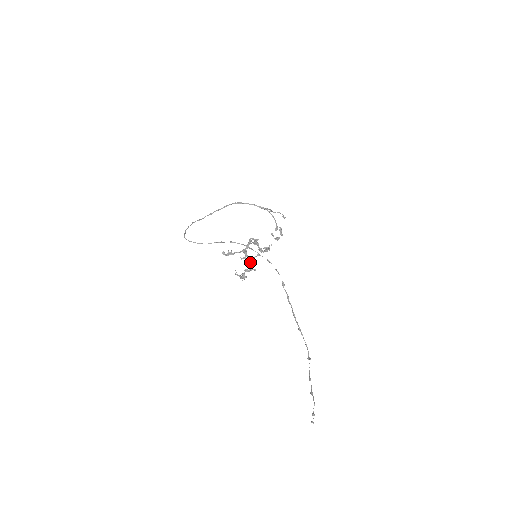
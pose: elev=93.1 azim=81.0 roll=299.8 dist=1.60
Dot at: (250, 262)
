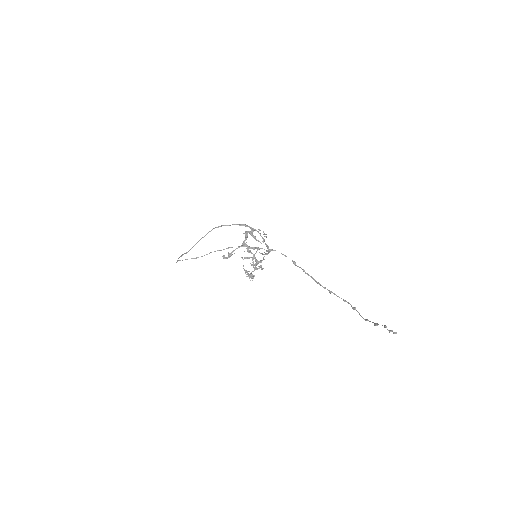
Dot at: (253, 261)
